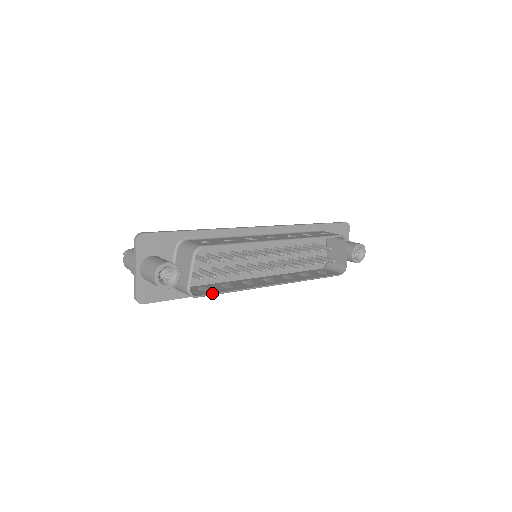
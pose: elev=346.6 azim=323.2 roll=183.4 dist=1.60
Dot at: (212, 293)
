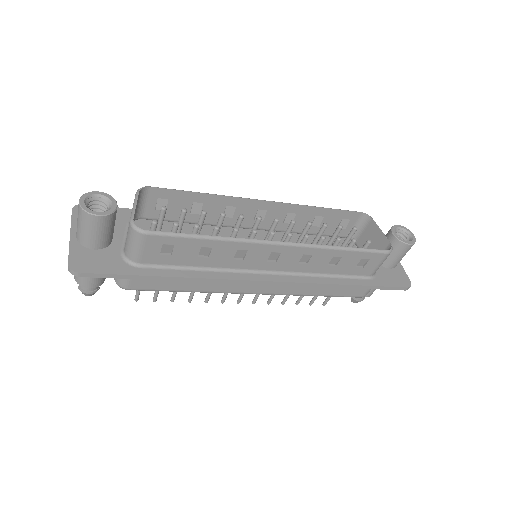
Dot at: (171, 233)
